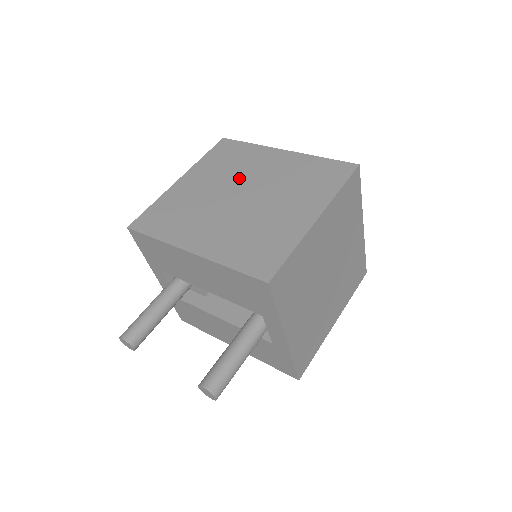
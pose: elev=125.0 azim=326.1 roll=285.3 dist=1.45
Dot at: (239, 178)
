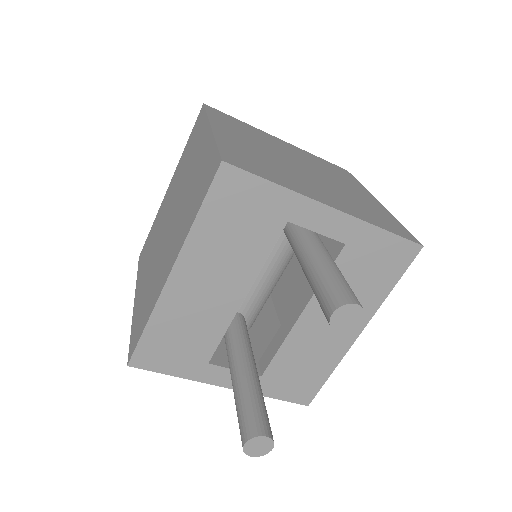
Dot at: (160, 229)
